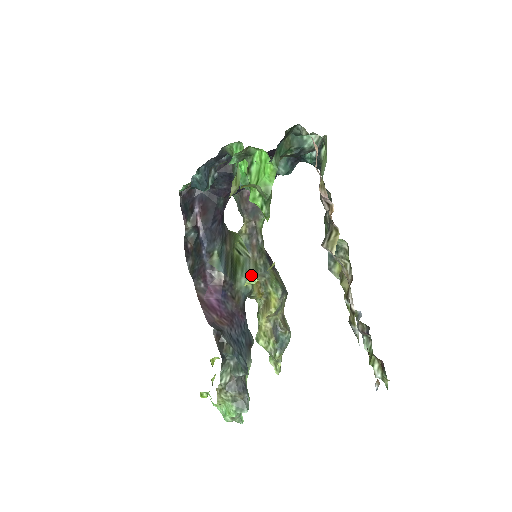
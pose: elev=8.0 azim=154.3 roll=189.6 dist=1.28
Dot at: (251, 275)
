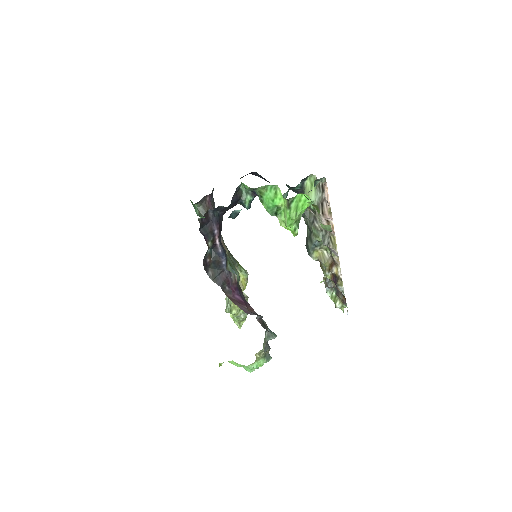
Dot at: (235, 268)
